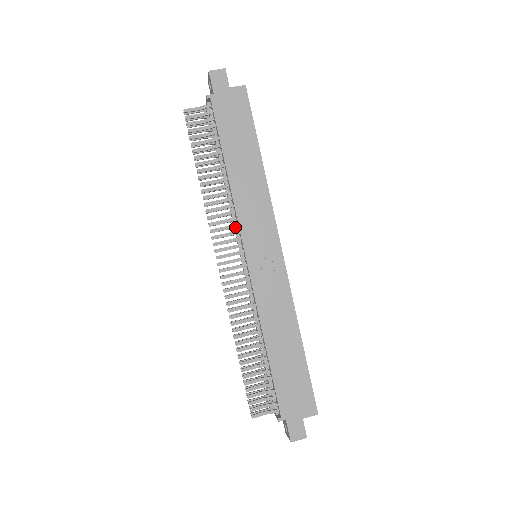
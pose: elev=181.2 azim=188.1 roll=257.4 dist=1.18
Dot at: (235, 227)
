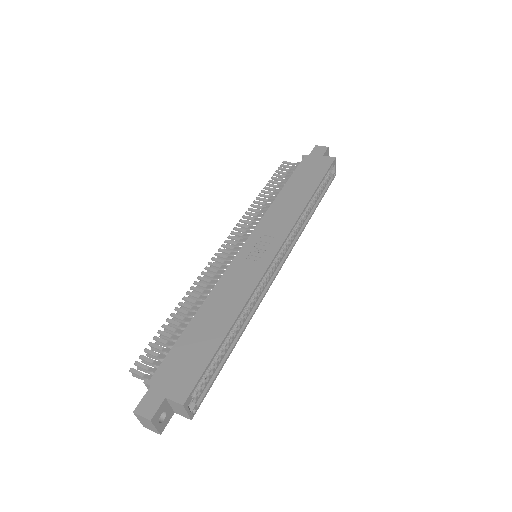
Dot at: occluded
